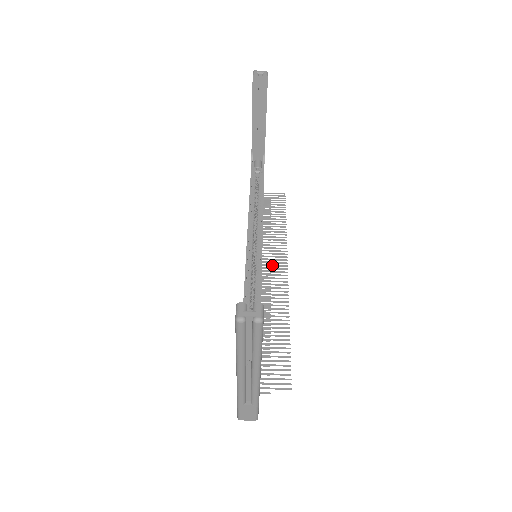
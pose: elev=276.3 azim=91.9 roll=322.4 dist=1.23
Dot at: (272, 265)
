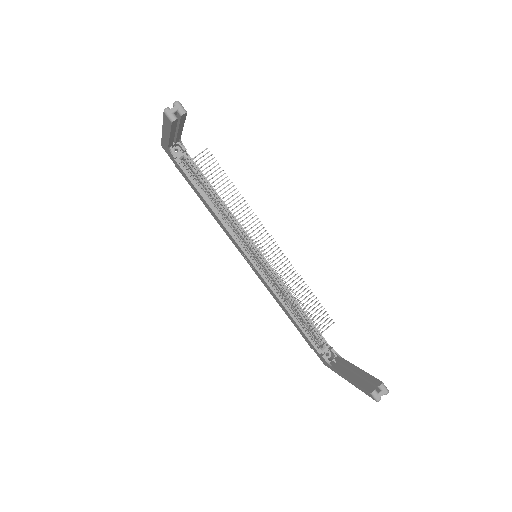
Dot at: occluded
